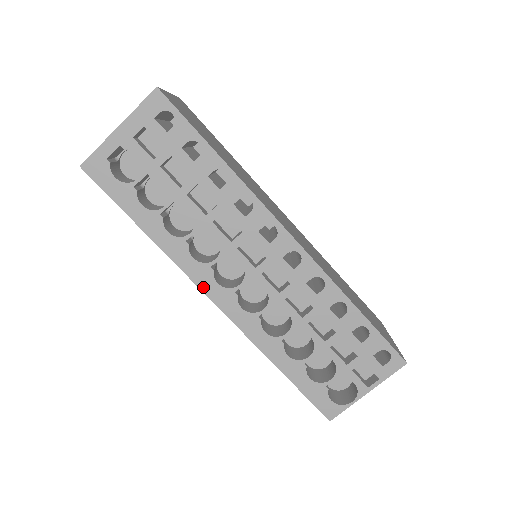
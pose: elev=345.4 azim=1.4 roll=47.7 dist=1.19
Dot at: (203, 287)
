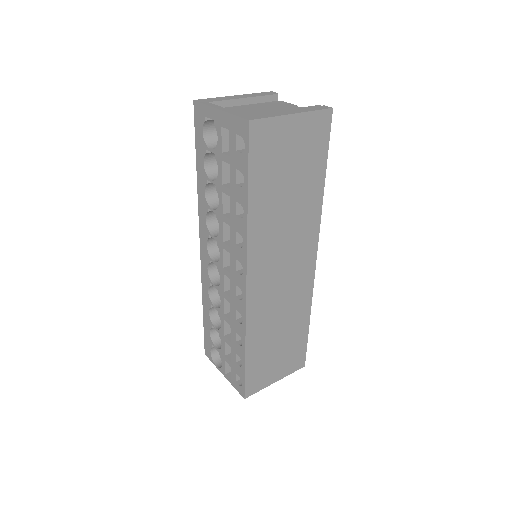
Dot at: (201, 236)
